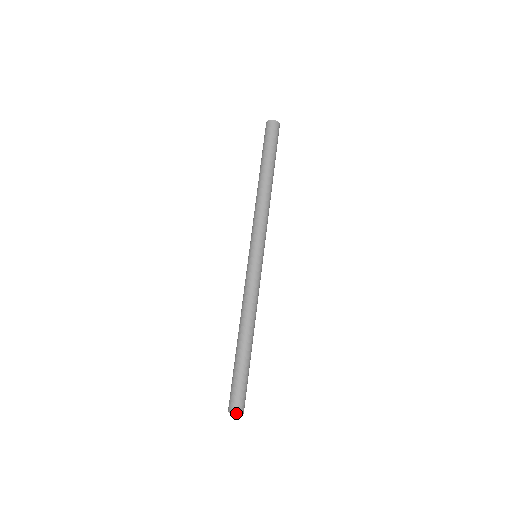
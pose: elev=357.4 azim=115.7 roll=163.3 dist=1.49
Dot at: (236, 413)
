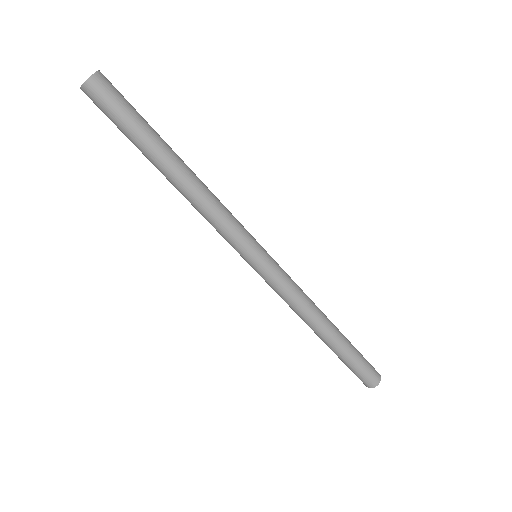
Dot at: occluded
